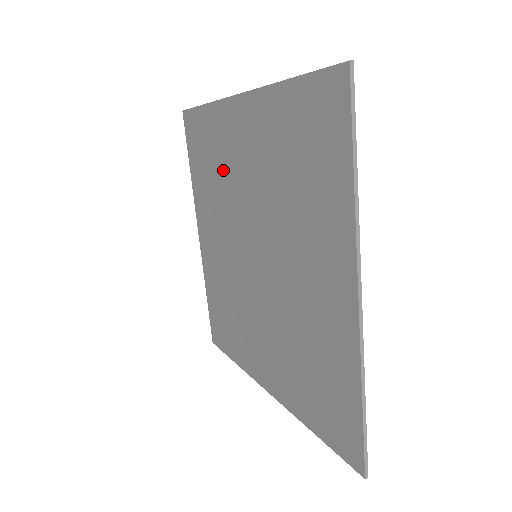
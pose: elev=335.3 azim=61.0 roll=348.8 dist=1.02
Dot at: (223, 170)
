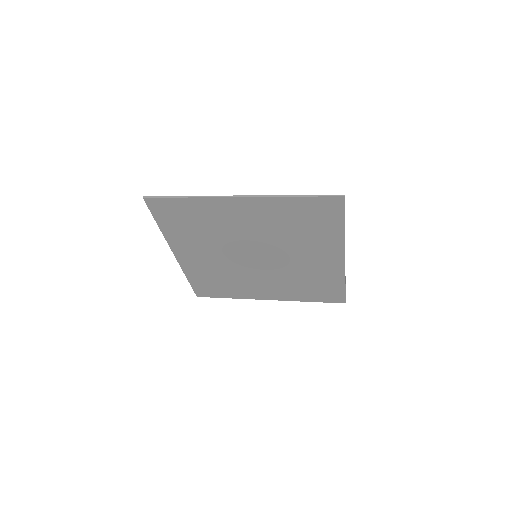
Dot at: (216, 226)
